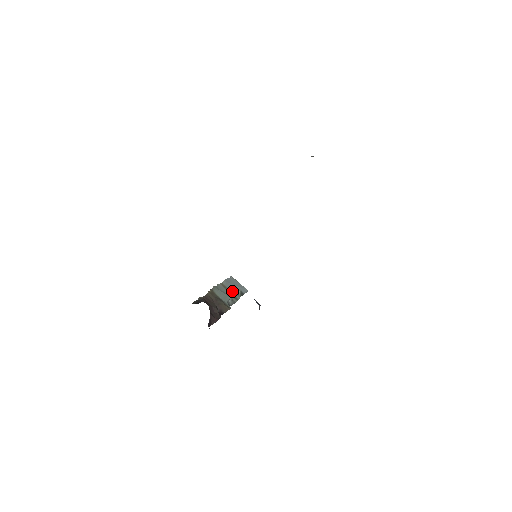
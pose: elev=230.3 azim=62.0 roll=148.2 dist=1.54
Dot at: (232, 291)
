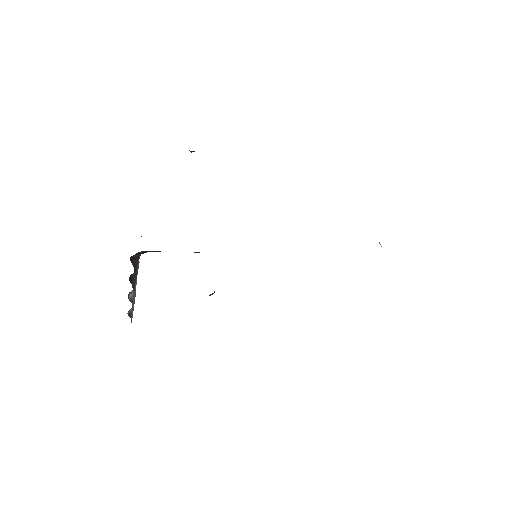
Dot at: occluded
